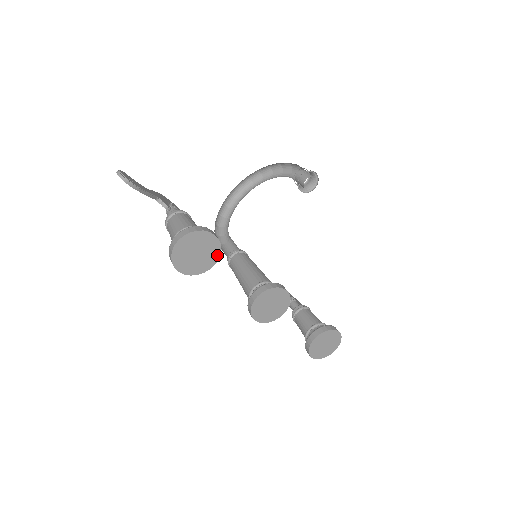
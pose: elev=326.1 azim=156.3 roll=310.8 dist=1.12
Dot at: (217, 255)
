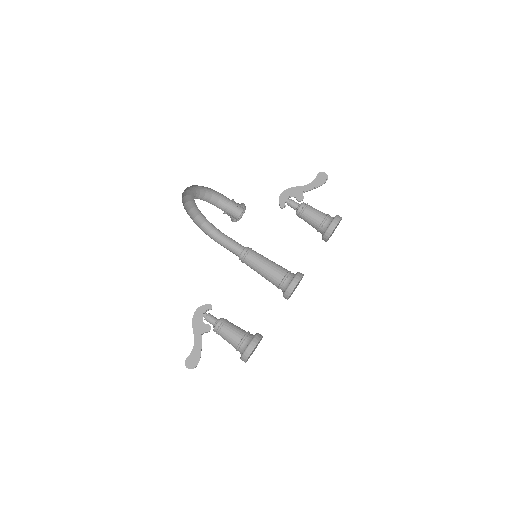
Dot at: occluded
